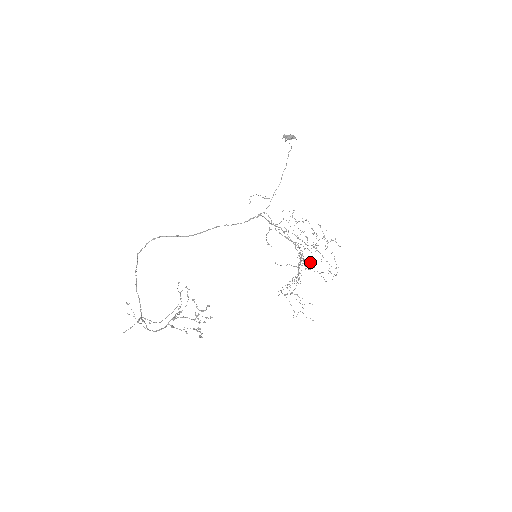
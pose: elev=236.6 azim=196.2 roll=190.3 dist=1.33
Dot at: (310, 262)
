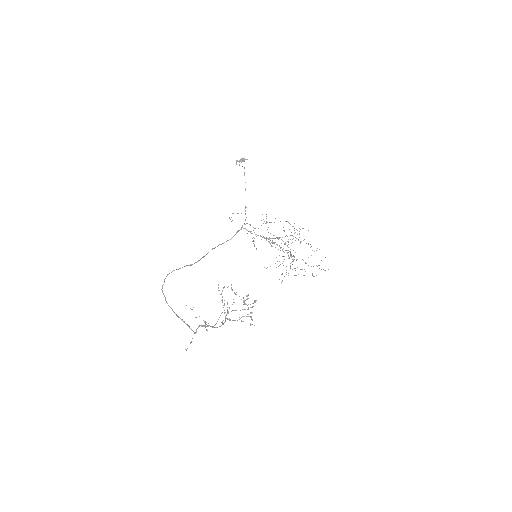
Dot at: (288, 258)
